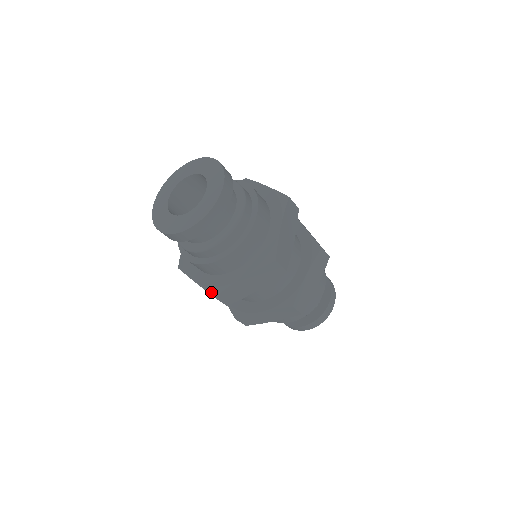
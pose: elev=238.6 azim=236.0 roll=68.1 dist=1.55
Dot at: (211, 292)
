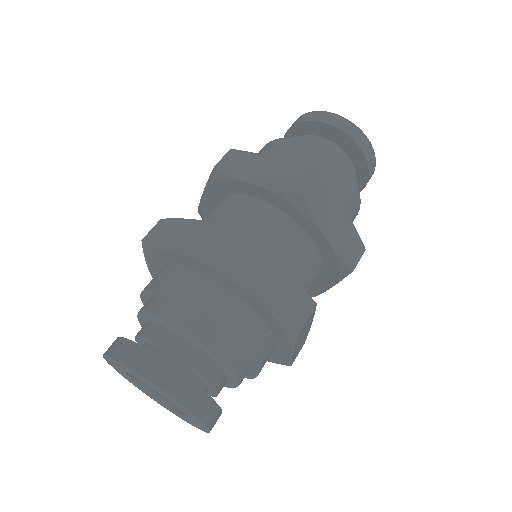
Dot at: occluded
